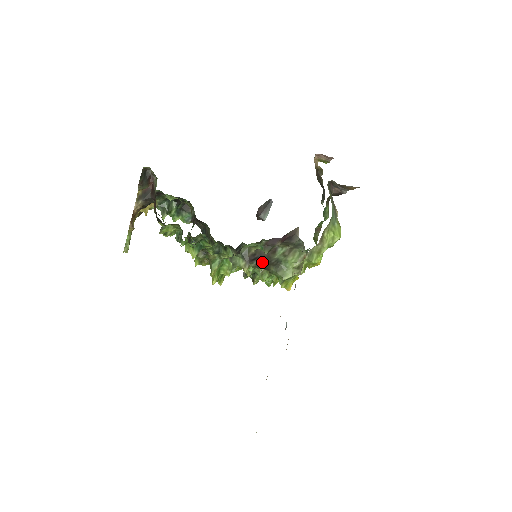
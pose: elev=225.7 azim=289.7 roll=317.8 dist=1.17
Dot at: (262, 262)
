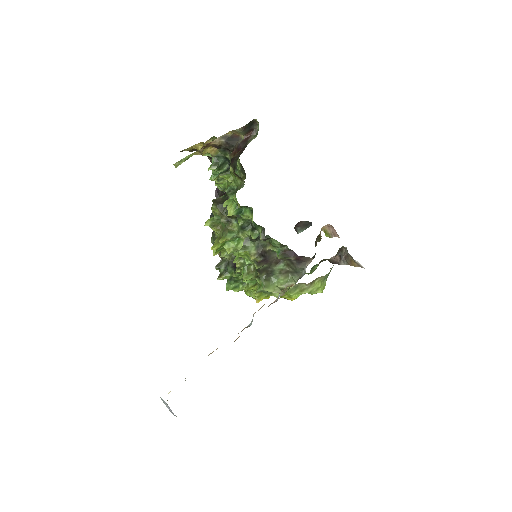
Dot at: (264, 263)
